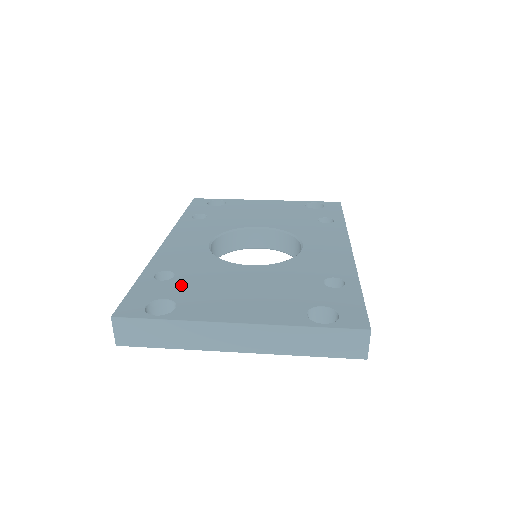
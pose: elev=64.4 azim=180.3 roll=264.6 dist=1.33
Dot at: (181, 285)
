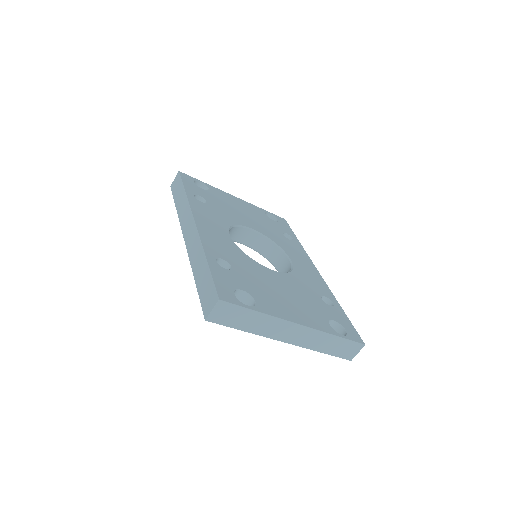
Dot at: (243, 278)
